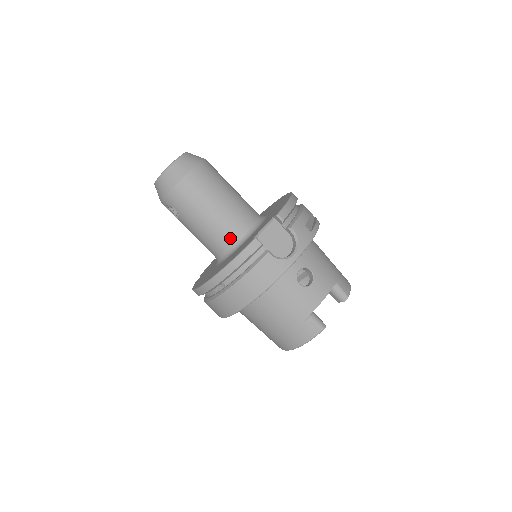
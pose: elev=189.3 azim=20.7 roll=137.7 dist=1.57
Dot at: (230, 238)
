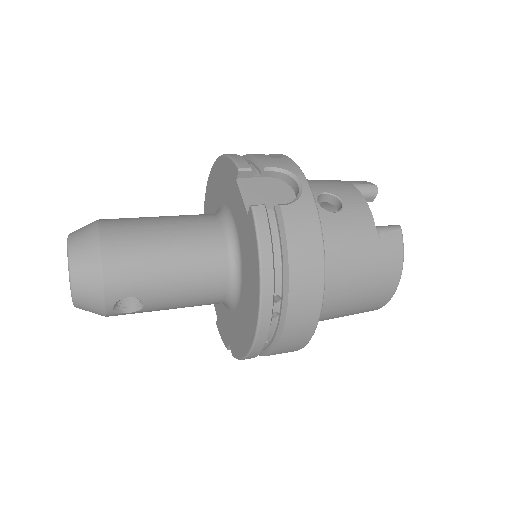
Dot at: (220, 255)
